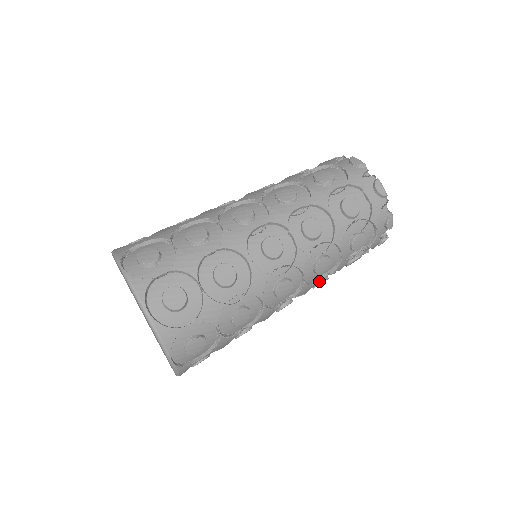
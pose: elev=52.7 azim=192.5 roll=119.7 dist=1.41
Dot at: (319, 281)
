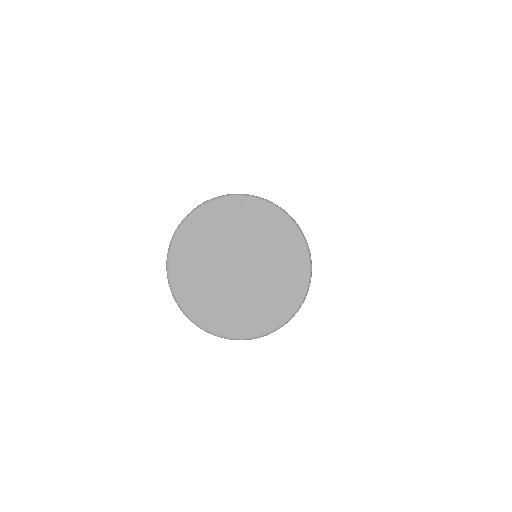
Dot at: occluded
